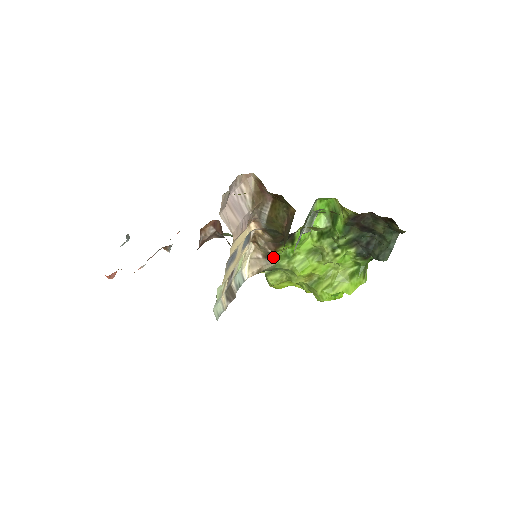
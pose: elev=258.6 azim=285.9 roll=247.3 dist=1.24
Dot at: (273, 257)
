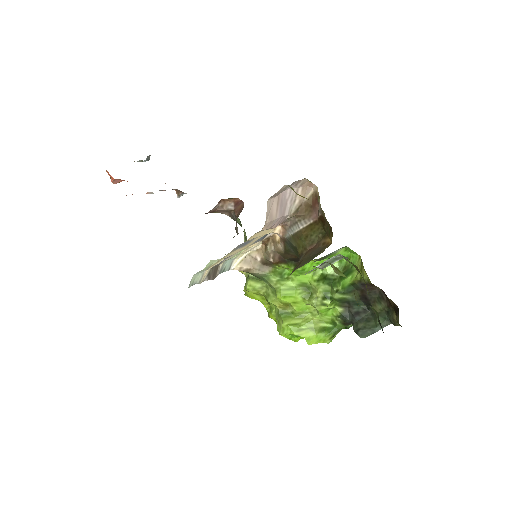
Dot at: (269, 267)
